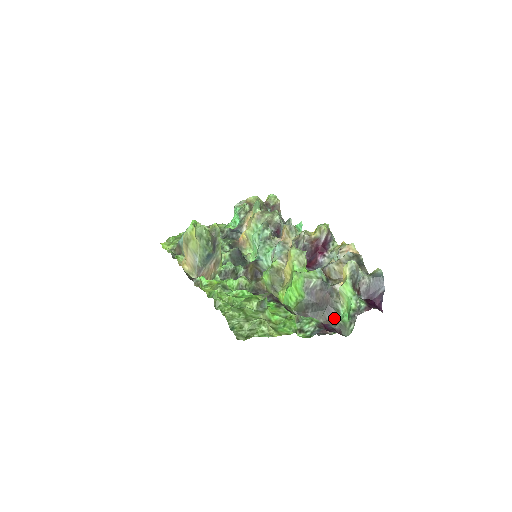
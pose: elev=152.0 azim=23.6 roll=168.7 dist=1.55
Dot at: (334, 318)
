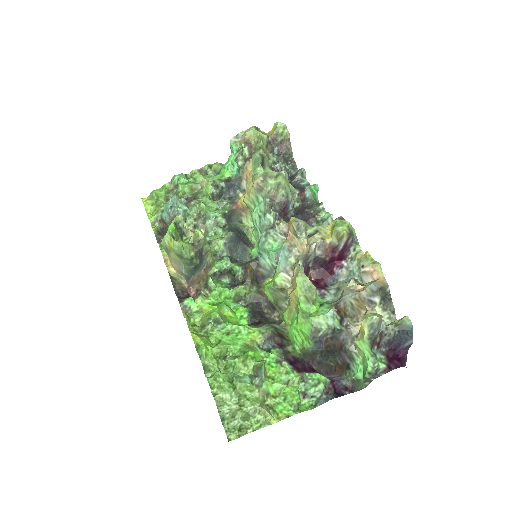
Dot at: (347, 363)
